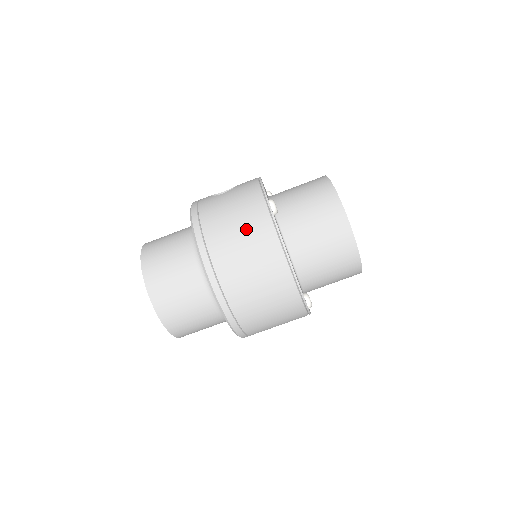
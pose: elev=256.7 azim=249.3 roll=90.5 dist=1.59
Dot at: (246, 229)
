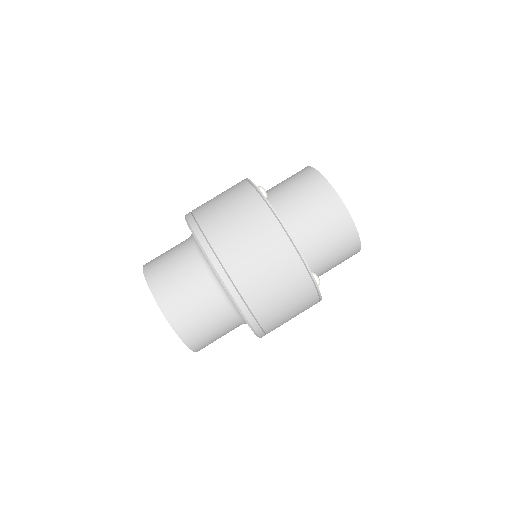
Dot at: (241, 214)
